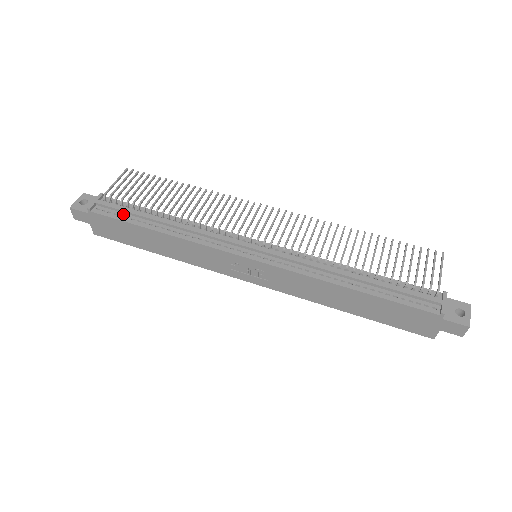
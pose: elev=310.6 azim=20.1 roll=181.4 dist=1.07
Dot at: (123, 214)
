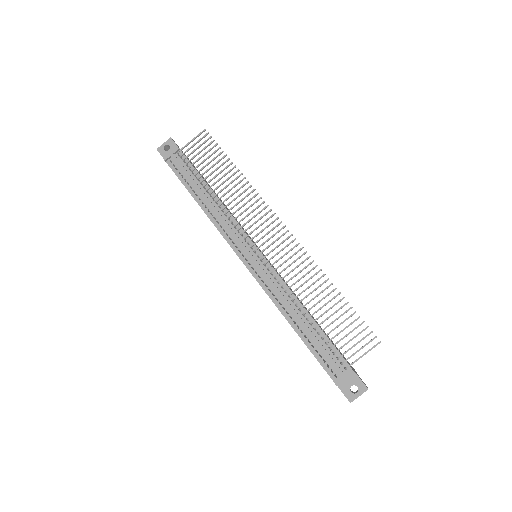
Dot at: (184, 175)
